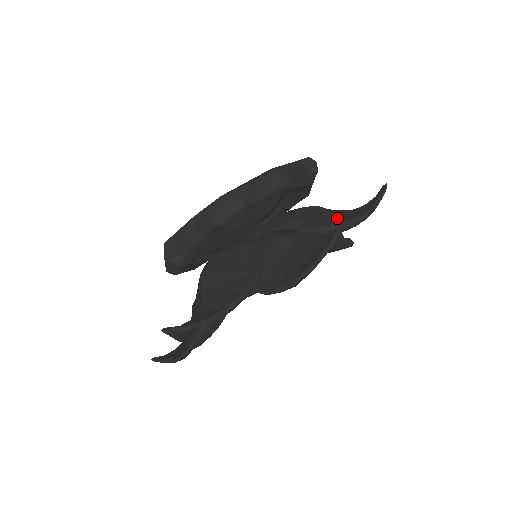
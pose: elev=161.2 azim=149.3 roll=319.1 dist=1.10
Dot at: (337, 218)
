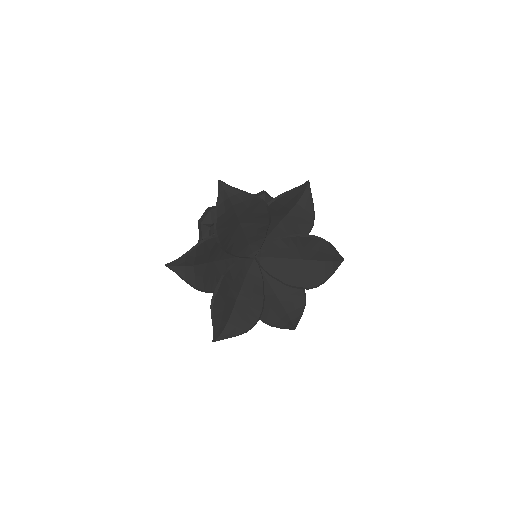
Dot at: occluded
